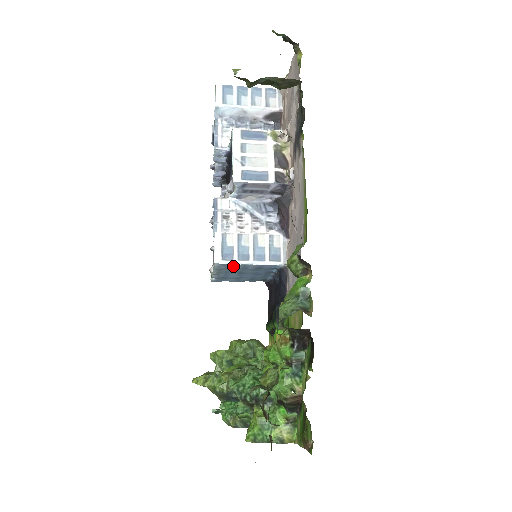
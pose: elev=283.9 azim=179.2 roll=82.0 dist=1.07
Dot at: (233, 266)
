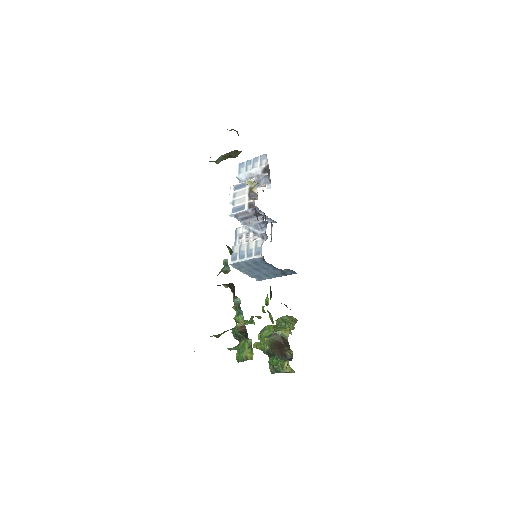
Dot at: (240, 264)
